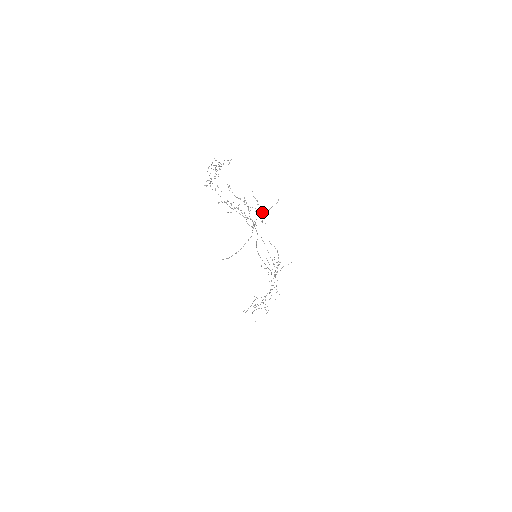
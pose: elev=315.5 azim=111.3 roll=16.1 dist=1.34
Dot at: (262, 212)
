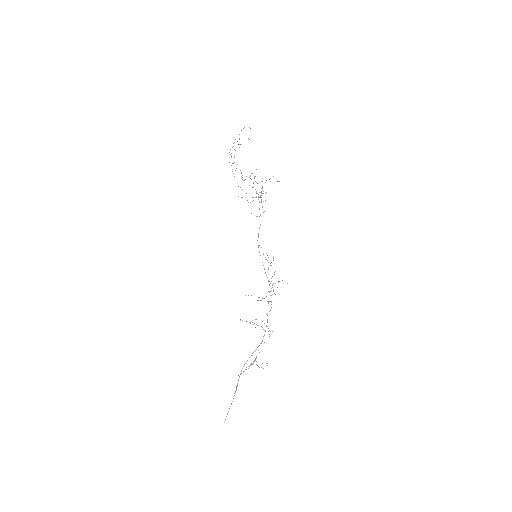
Dot at: (265, 200)
